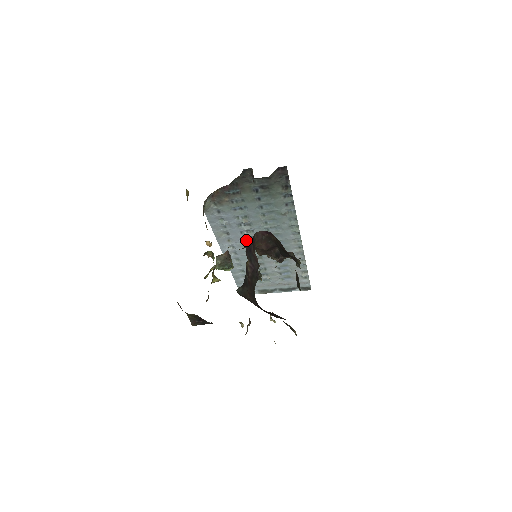
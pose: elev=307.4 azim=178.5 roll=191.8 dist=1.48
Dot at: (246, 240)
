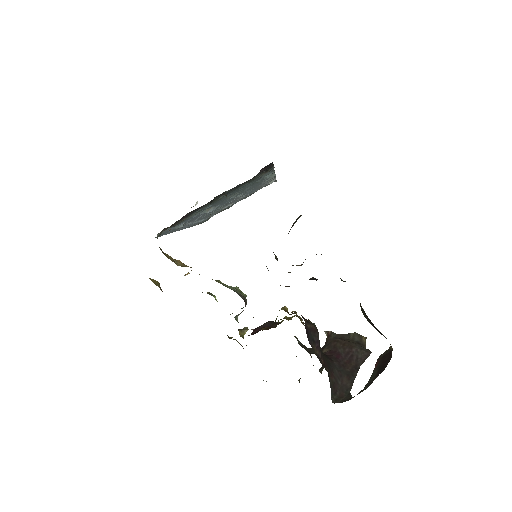
Dot at: occluded
